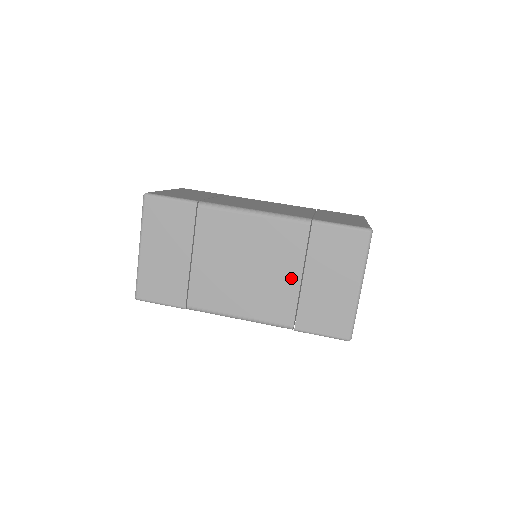
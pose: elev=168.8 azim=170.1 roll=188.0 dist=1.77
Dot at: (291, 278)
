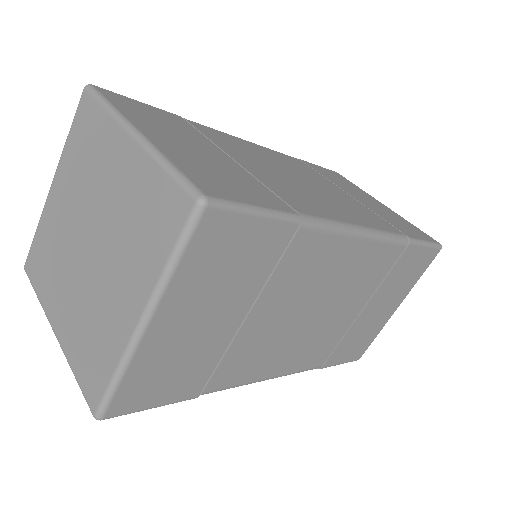
Dot at: (352, 314)
